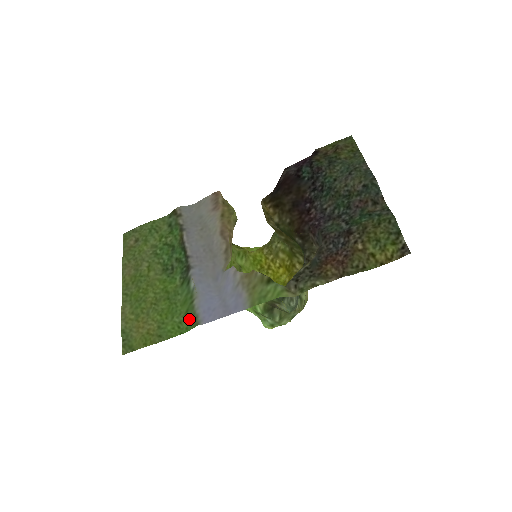
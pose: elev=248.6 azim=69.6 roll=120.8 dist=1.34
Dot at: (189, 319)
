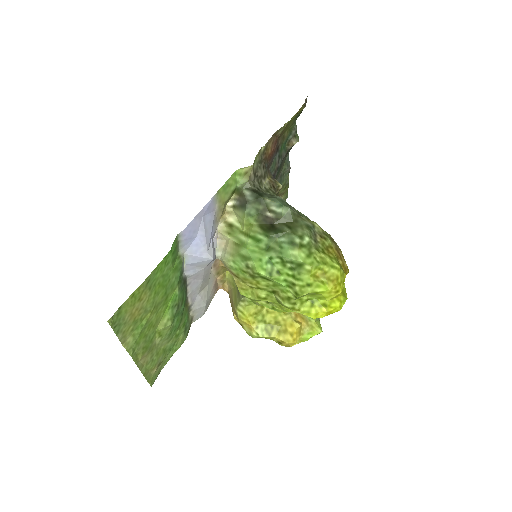
Dot at: (174, 252)
